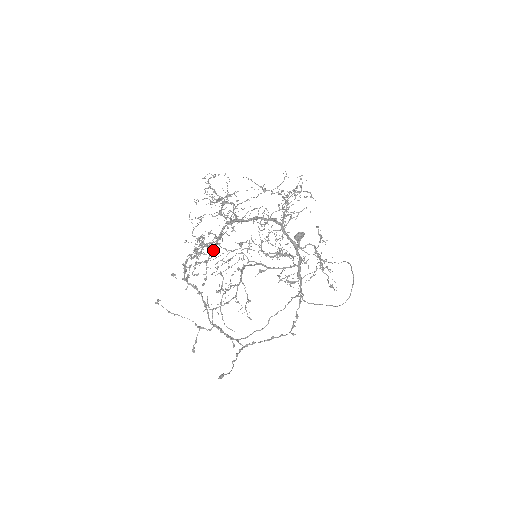
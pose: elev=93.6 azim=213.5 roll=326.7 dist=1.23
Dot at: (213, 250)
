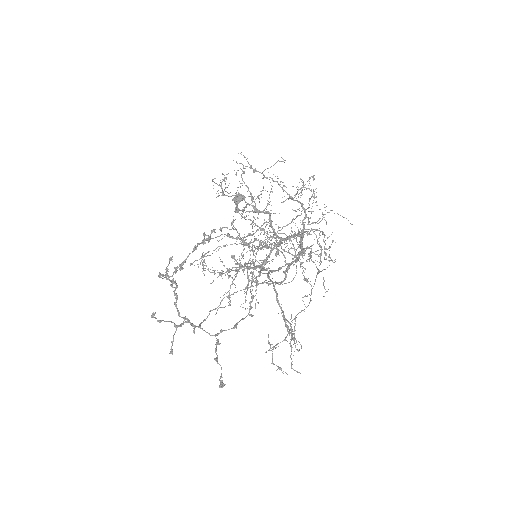
Dot at: occluded
